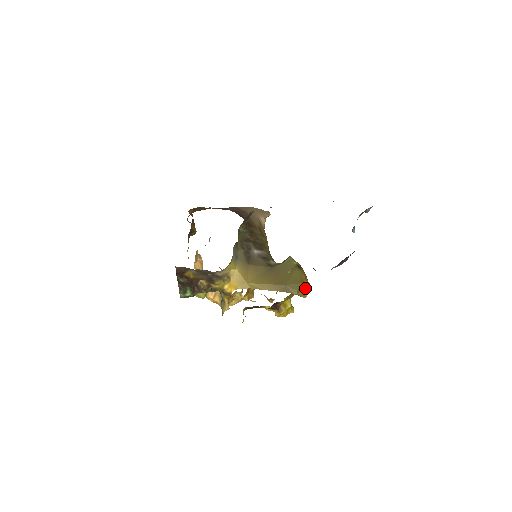
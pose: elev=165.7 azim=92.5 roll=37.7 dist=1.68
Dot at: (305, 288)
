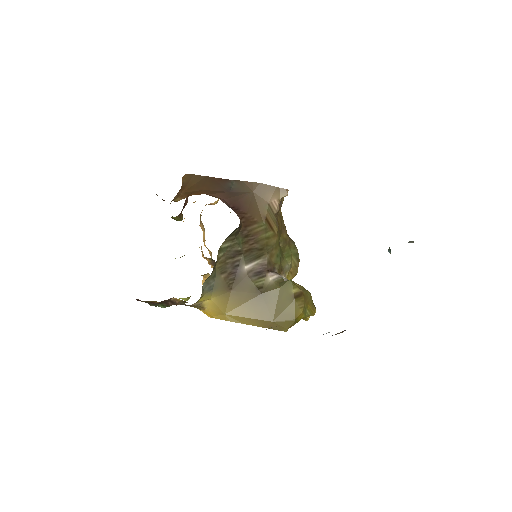
Dot at: (304, 317)
